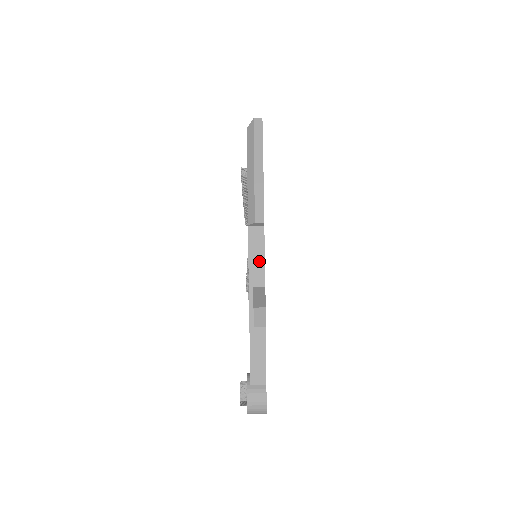
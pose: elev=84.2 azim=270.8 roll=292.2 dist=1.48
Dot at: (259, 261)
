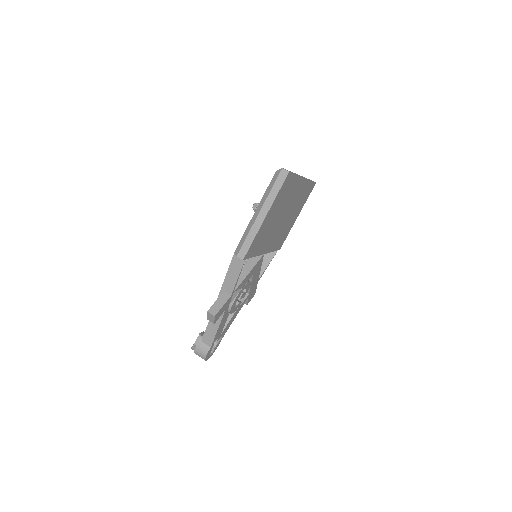
Dot at: (233, 279)
